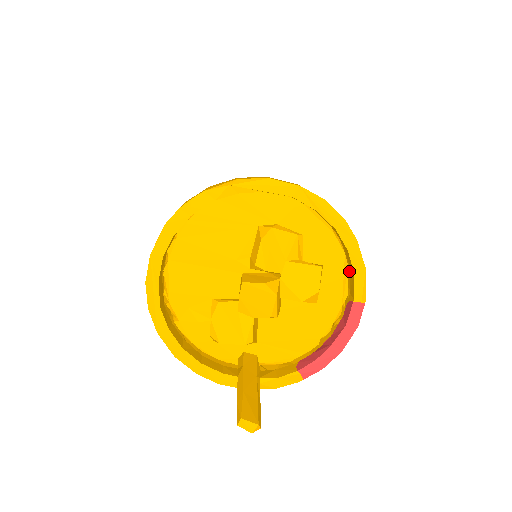
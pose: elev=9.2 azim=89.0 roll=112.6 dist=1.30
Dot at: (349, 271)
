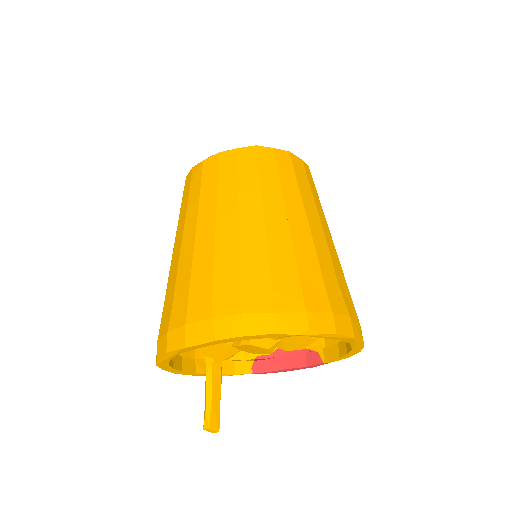
Dot at: (335, 344)
